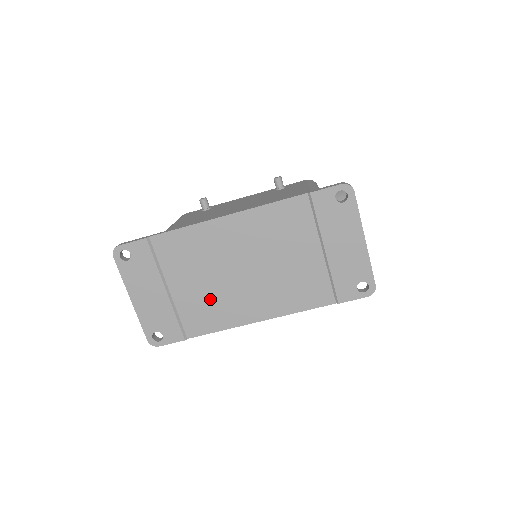
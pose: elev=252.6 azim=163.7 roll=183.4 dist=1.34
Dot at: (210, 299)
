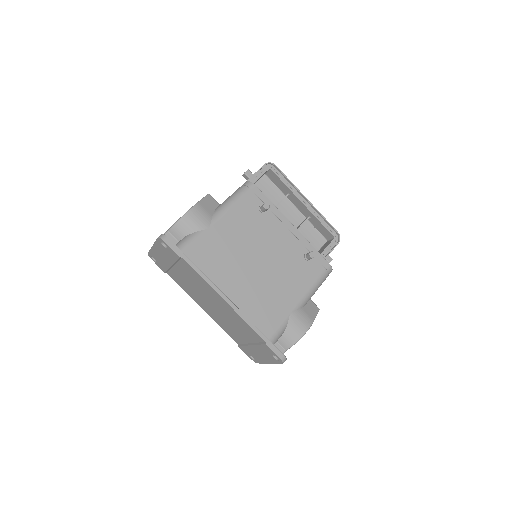
Dot at: (189, 287)
